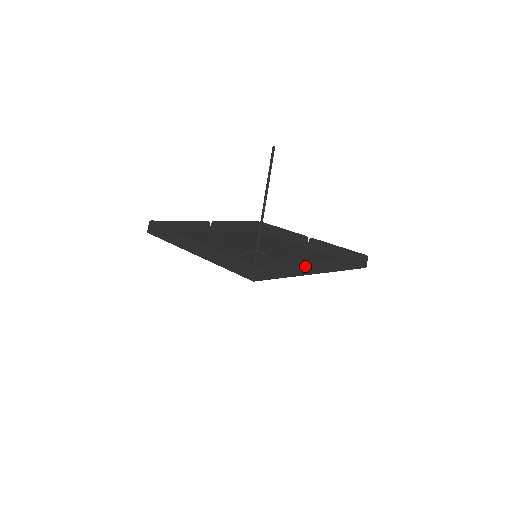
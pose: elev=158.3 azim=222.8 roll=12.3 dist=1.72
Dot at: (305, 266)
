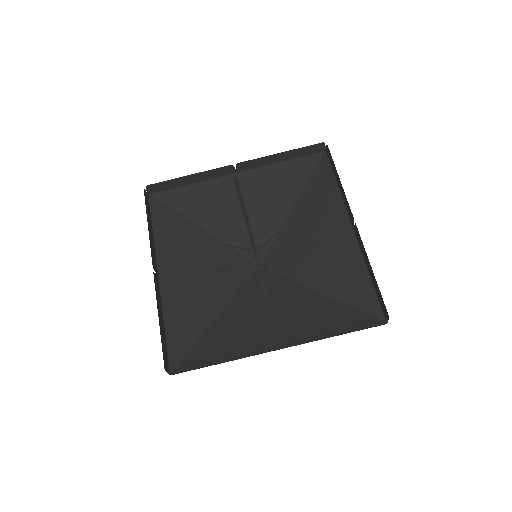
Dot at: (250, 353)
